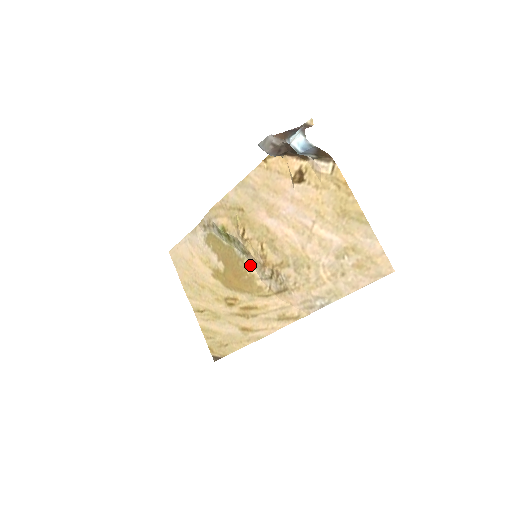
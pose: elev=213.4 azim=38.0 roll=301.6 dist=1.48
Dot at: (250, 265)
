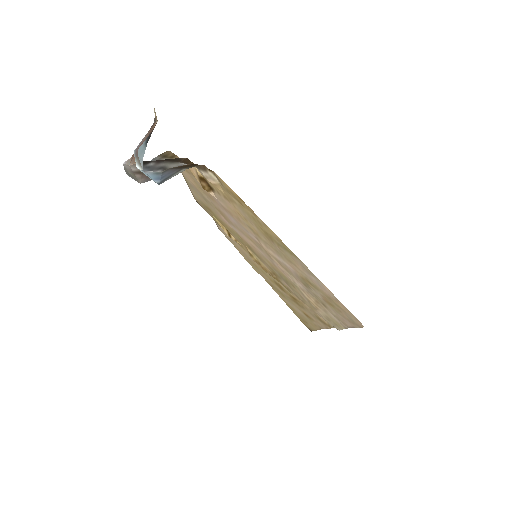
Dot at: occluded
